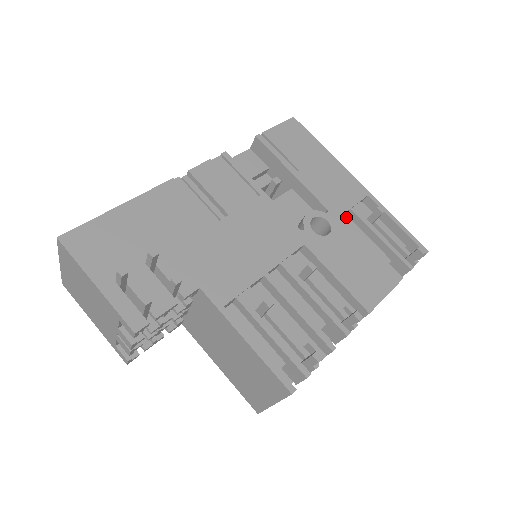
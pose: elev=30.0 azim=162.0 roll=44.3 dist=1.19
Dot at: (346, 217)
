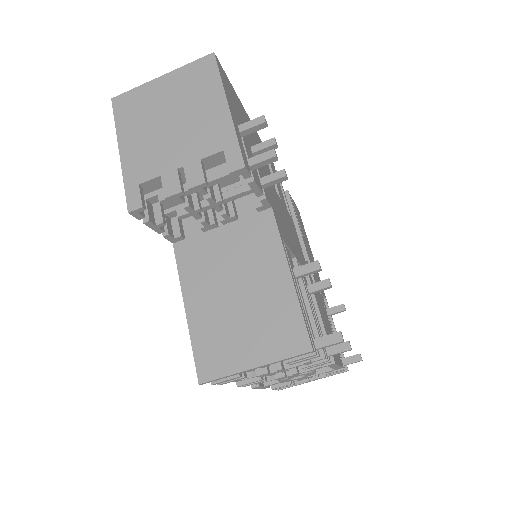
Dot at: occluded
